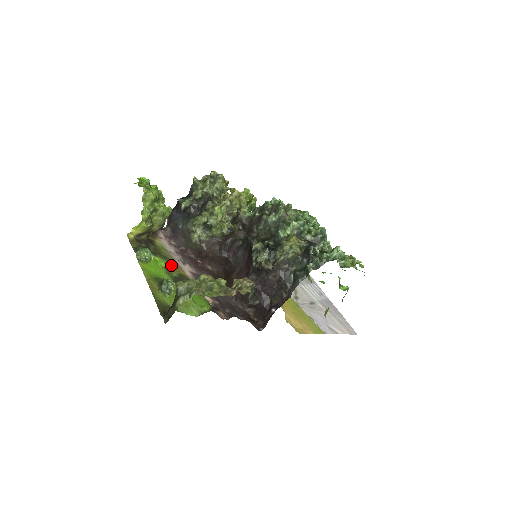
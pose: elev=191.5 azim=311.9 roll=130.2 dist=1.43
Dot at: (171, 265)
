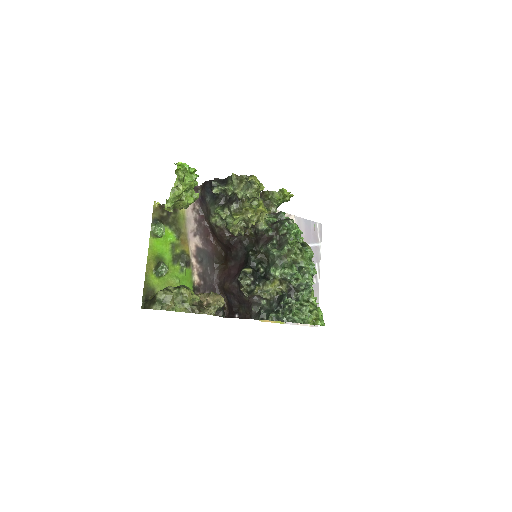
Dot at: (180, 240)
